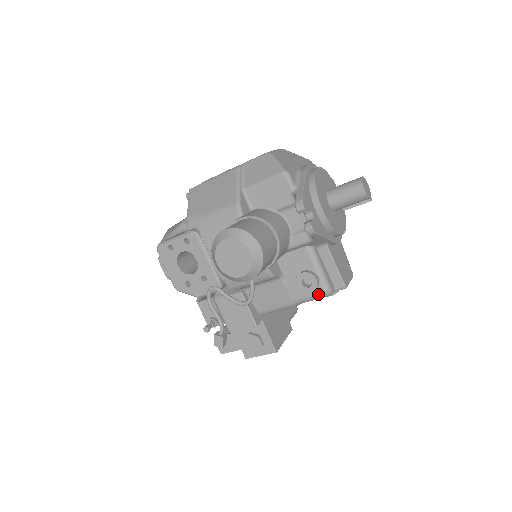
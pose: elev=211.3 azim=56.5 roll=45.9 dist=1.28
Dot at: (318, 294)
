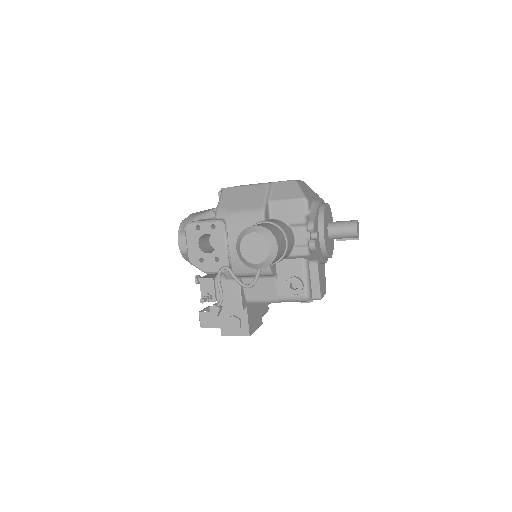
Dot at: (299, 297)
